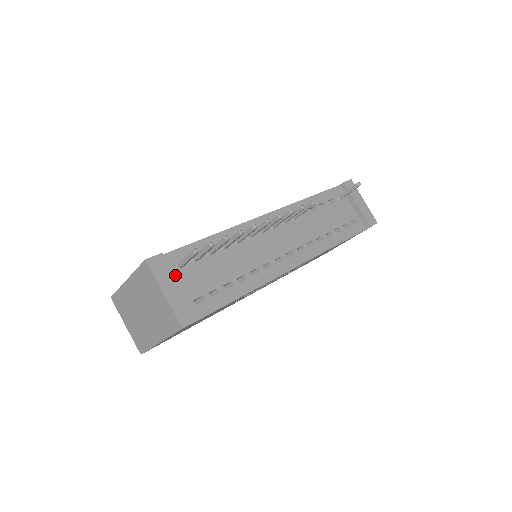
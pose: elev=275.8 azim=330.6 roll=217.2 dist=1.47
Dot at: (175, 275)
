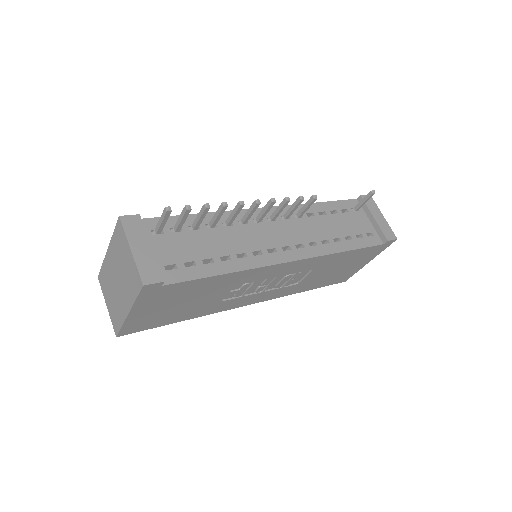
Dot at: (150, 239)
